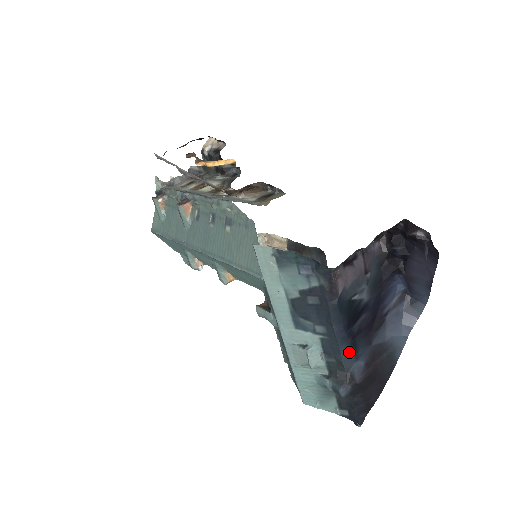
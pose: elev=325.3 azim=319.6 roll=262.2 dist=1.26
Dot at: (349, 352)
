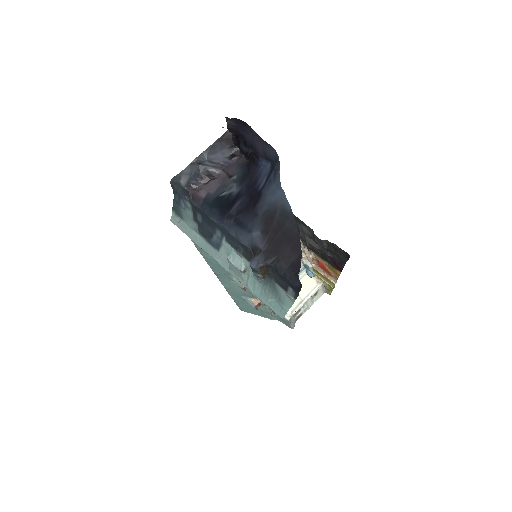
Dot at: (239, 231)
